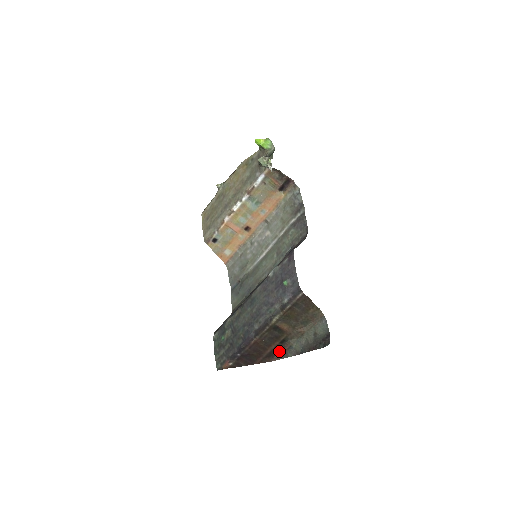
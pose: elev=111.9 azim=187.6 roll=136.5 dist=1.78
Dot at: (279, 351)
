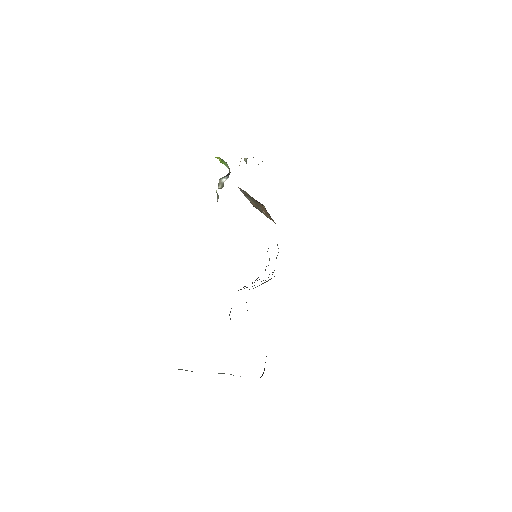
Dot at: occluded
